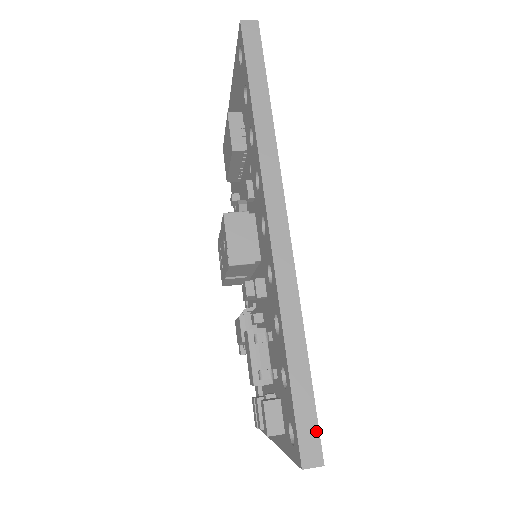
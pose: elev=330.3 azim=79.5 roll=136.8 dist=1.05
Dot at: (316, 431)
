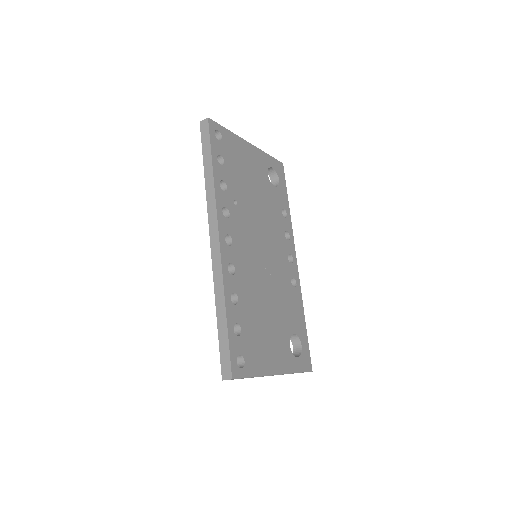
Dot at: (229, 360)
